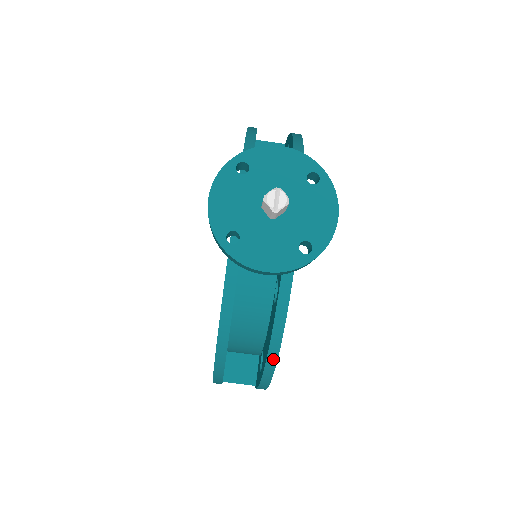
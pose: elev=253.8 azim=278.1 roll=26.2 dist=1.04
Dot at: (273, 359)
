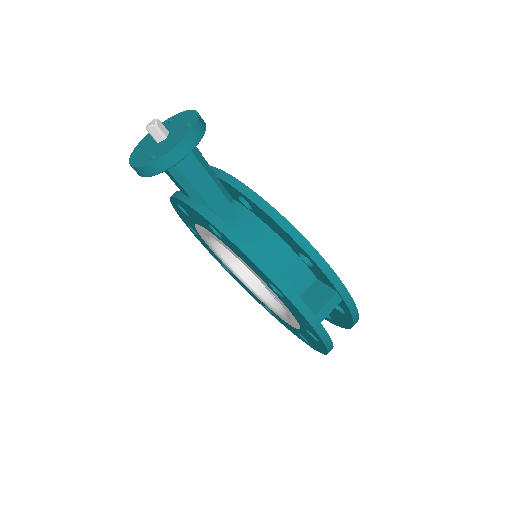
Dot at: (286, 224)
